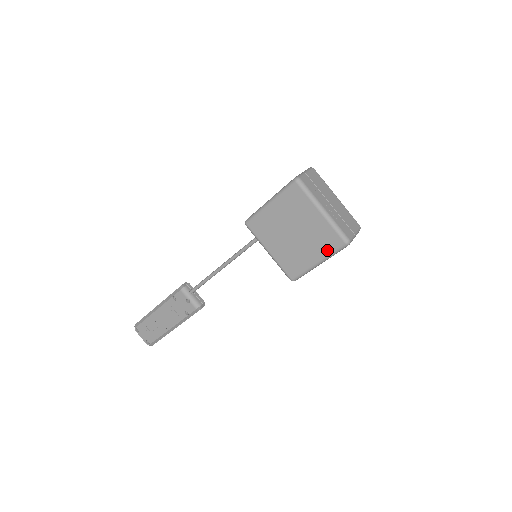
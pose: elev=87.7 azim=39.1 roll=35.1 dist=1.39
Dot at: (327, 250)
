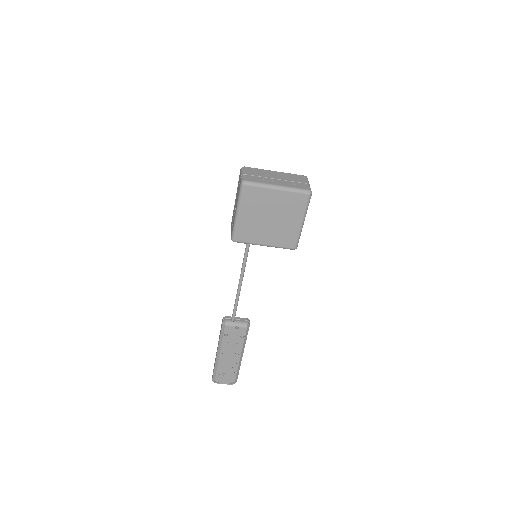
Dot at: (301, 209)
